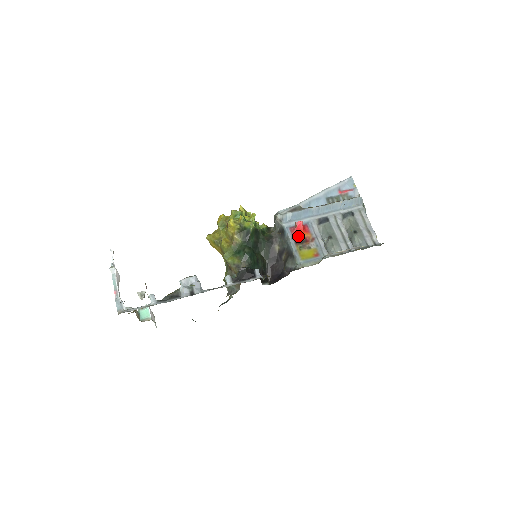
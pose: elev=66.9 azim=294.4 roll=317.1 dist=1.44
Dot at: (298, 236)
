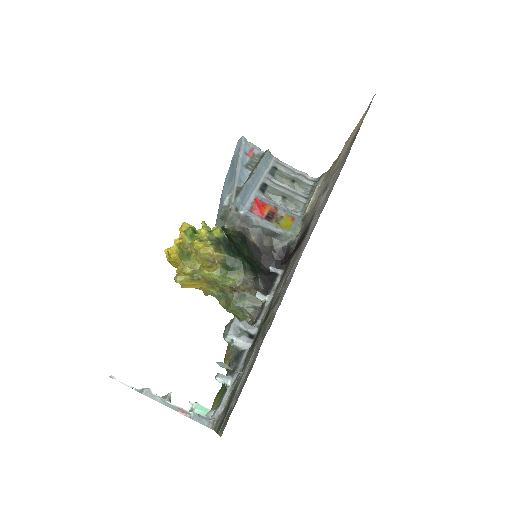
Dot at: (264, 213)
